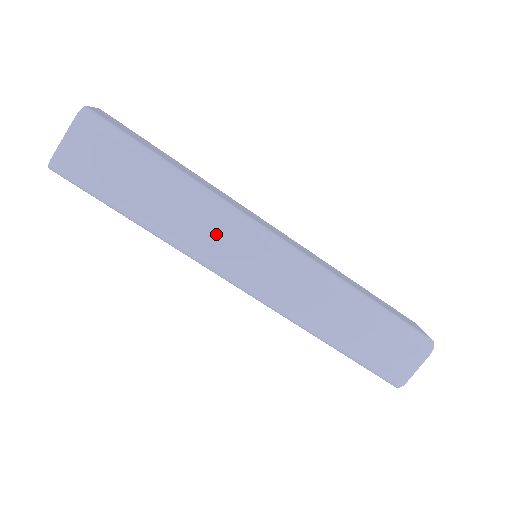
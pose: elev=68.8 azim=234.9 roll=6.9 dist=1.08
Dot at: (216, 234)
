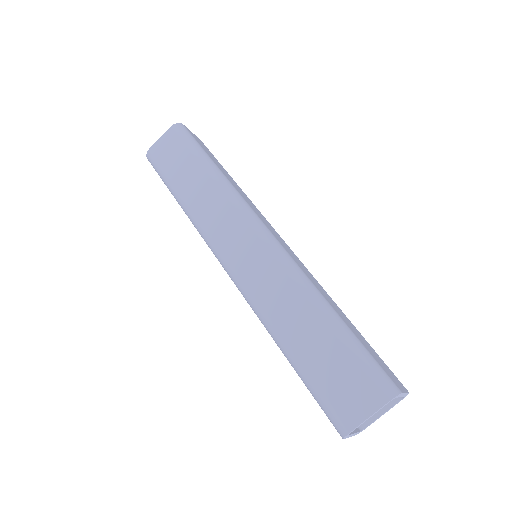
Dot at: (255, 208)
